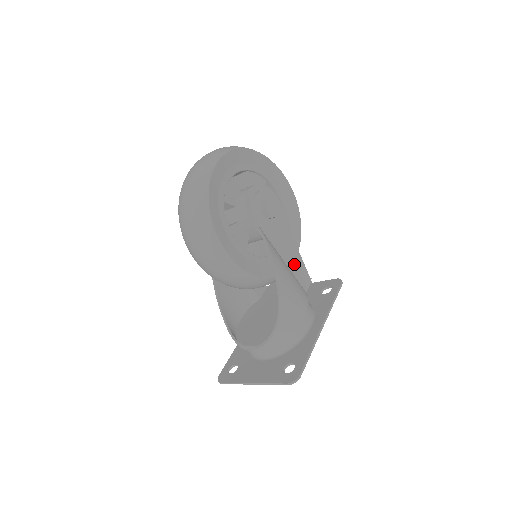
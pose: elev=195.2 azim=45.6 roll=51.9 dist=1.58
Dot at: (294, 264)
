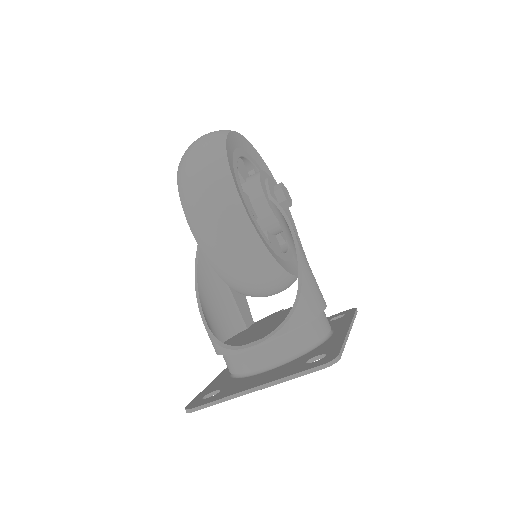
Dot at: occluded
